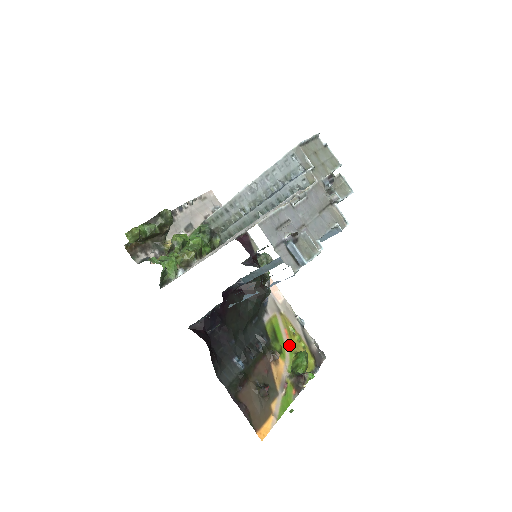
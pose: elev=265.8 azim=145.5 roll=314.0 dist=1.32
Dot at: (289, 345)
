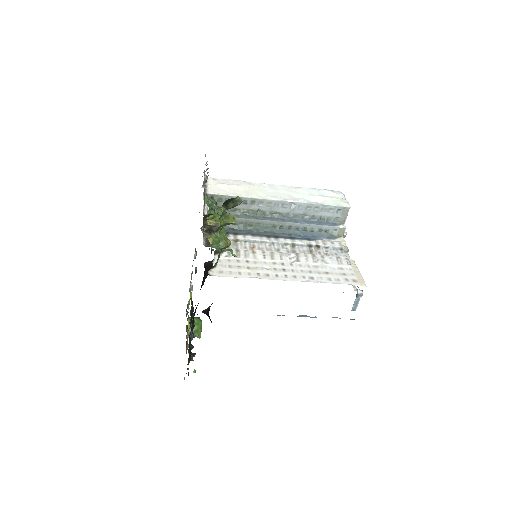
Dot at: occluded
